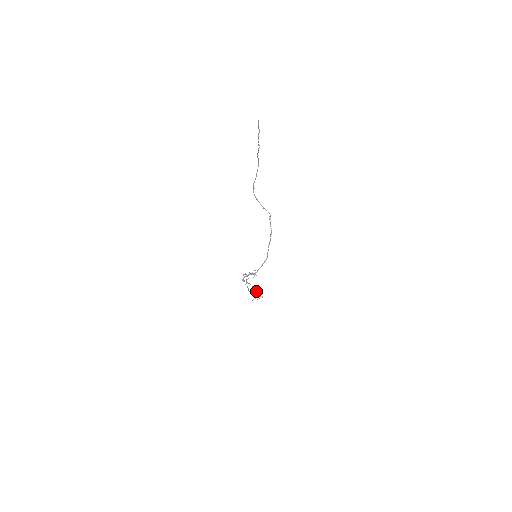
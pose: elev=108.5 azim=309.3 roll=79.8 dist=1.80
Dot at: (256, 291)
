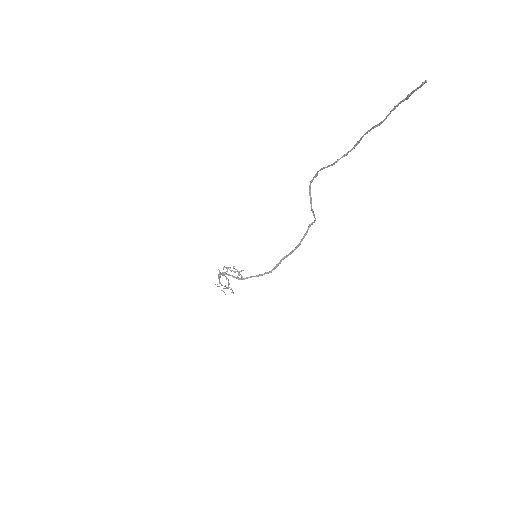
Dot at: (228, 283)
